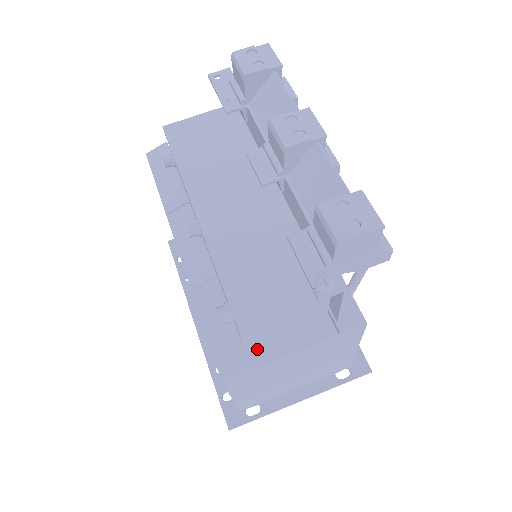
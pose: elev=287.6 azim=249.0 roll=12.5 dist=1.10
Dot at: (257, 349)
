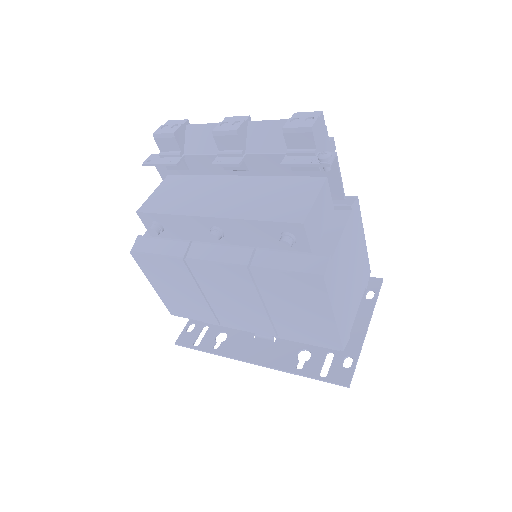
Dot at: (321, 251)
